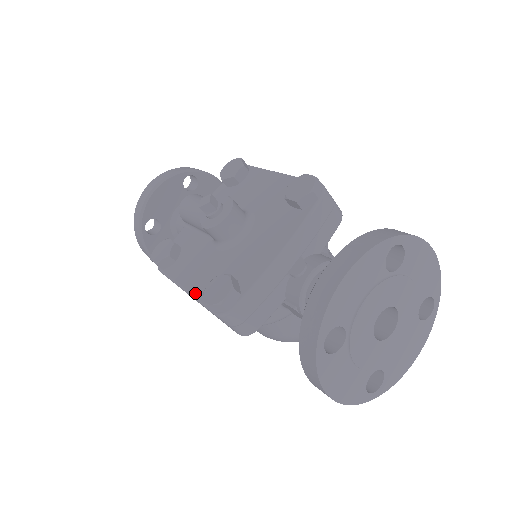
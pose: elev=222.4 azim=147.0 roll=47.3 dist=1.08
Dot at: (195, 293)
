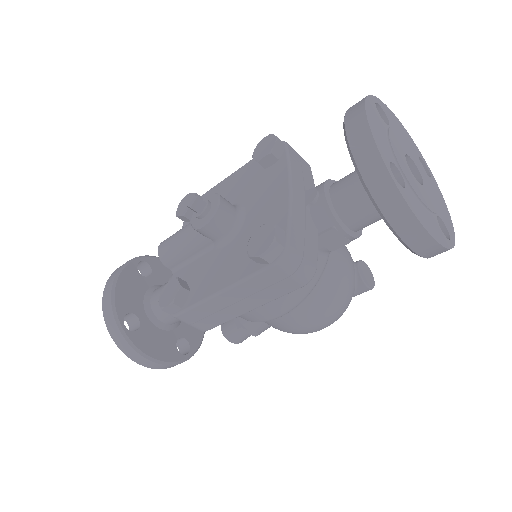
Dot at: (236, 279)
